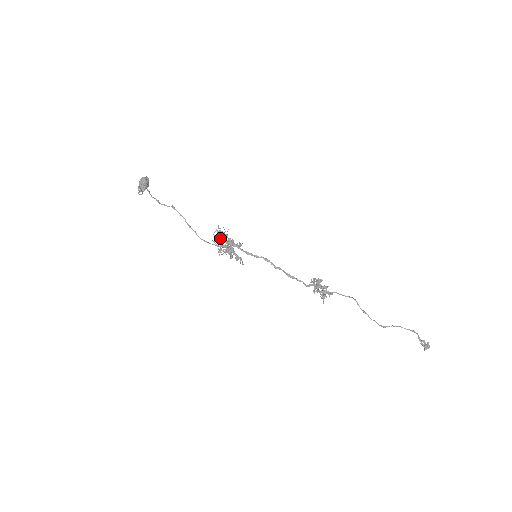
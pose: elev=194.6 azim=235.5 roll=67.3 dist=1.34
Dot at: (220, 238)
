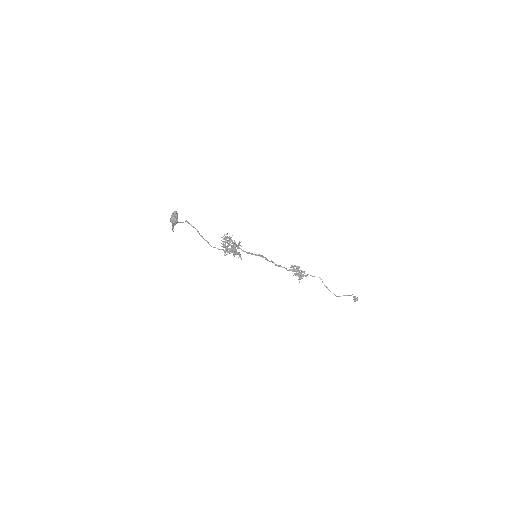
Dot at: occluded
